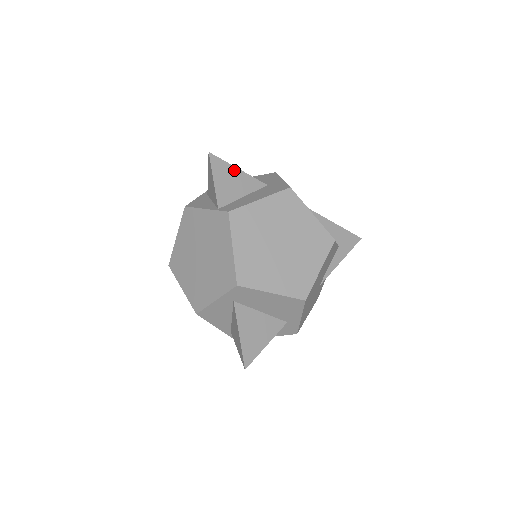
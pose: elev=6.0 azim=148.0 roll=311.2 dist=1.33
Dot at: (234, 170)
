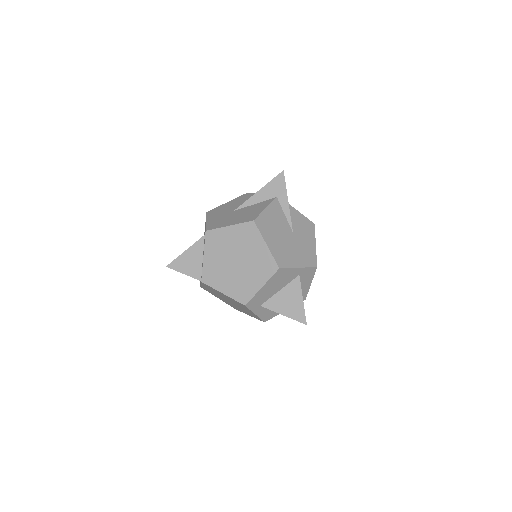
Dot at: (184, 255)
